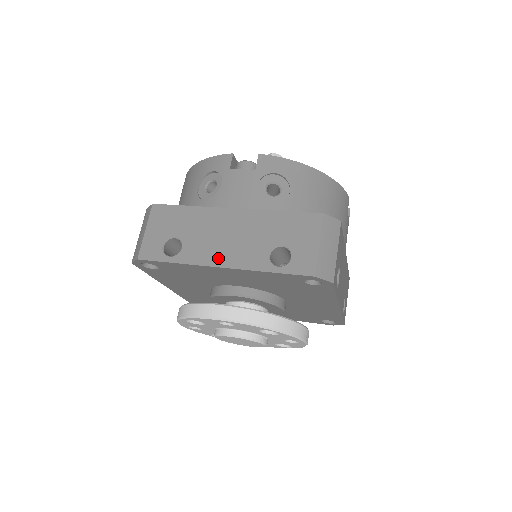
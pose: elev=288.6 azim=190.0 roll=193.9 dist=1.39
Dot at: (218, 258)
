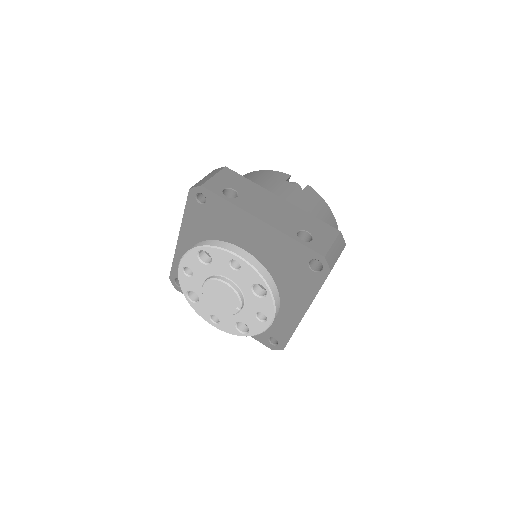
Dot at: occluded
